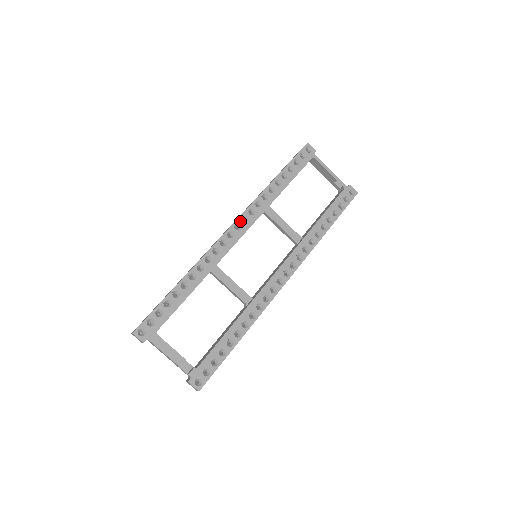
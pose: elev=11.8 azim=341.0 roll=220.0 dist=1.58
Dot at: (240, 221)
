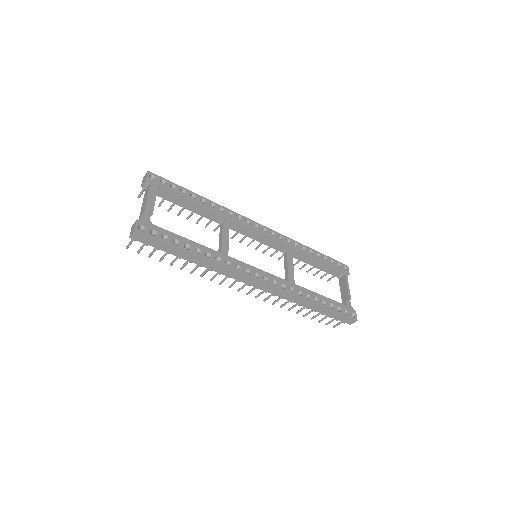
Dot at: (269, 230)
